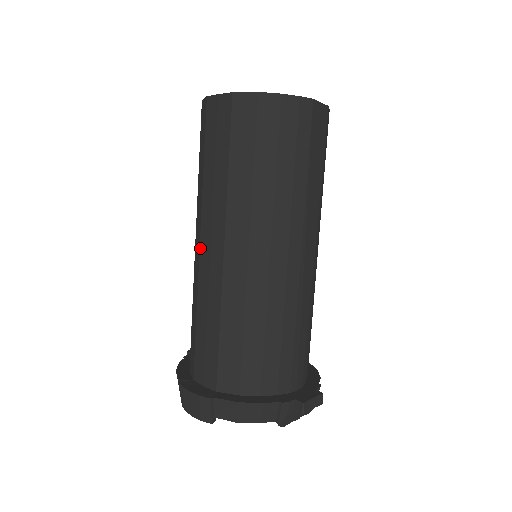
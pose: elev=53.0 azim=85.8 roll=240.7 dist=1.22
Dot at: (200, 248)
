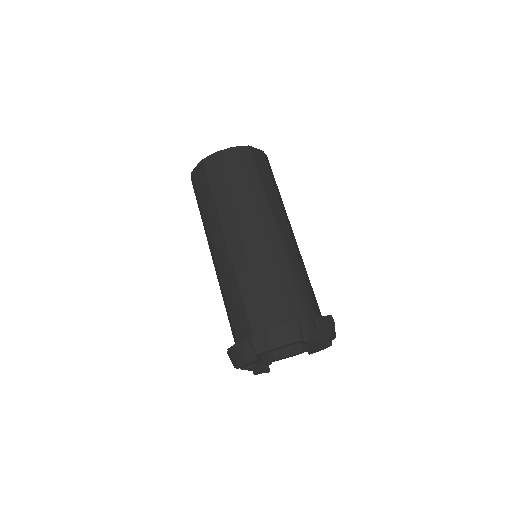
Dot at: (214, 255)
